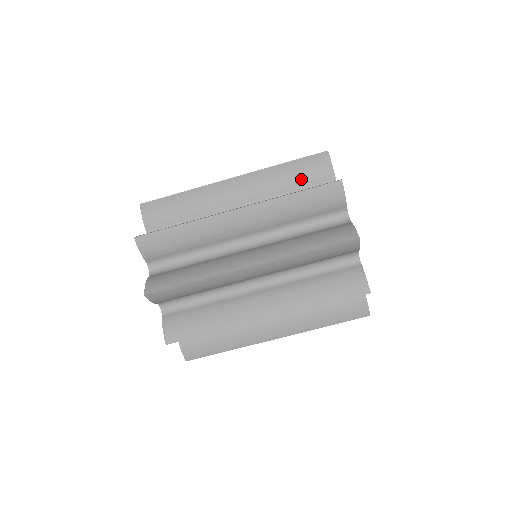
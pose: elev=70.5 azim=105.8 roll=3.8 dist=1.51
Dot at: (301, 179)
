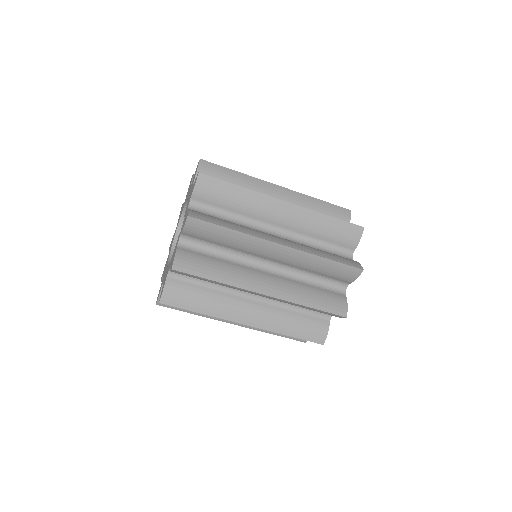
Dot at: (328, 274)
